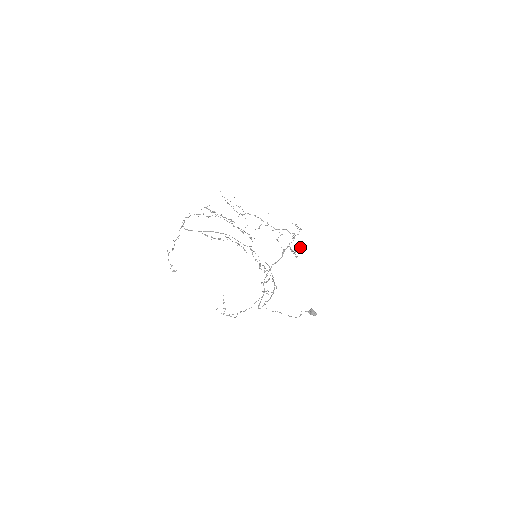
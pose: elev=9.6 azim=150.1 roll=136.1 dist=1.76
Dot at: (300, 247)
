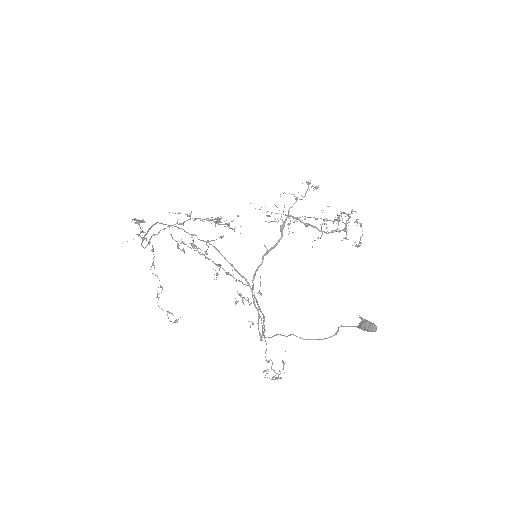
Dot at: (337, 219)
